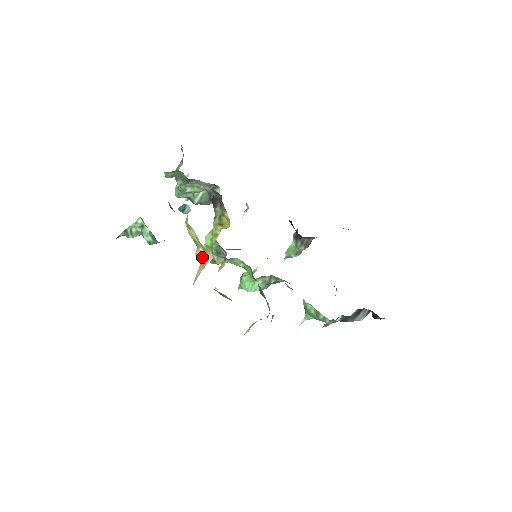
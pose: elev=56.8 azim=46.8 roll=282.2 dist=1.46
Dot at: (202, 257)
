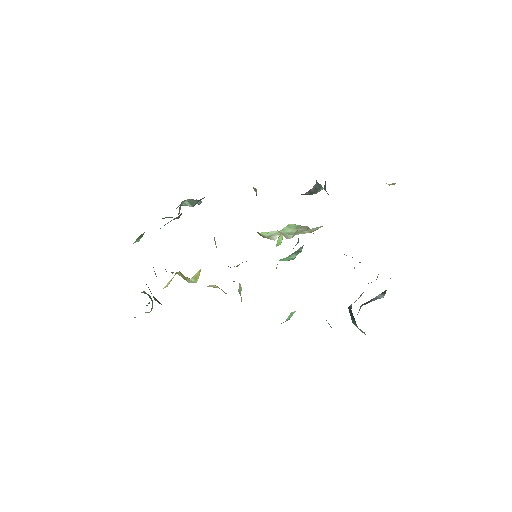
Dot at: occluded
